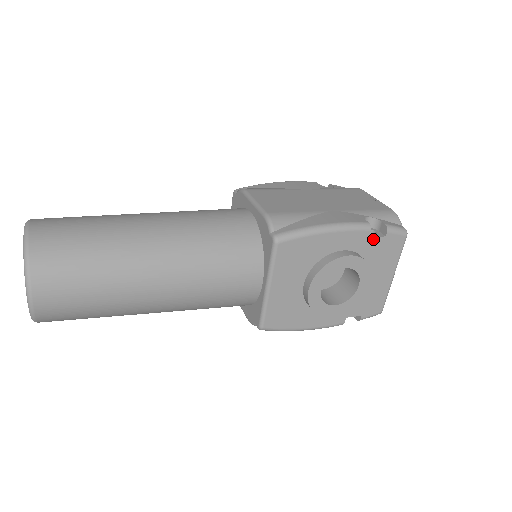
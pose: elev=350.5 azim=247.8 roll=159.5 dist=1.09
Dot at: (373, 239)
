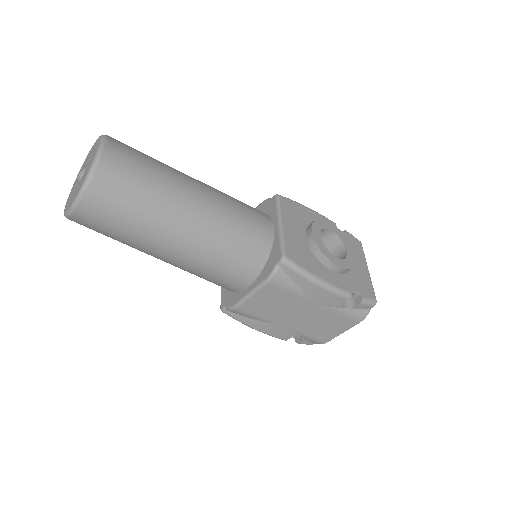
Dot at: occluded
